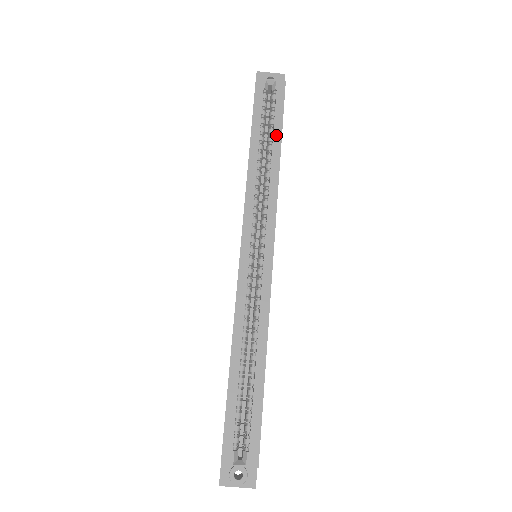
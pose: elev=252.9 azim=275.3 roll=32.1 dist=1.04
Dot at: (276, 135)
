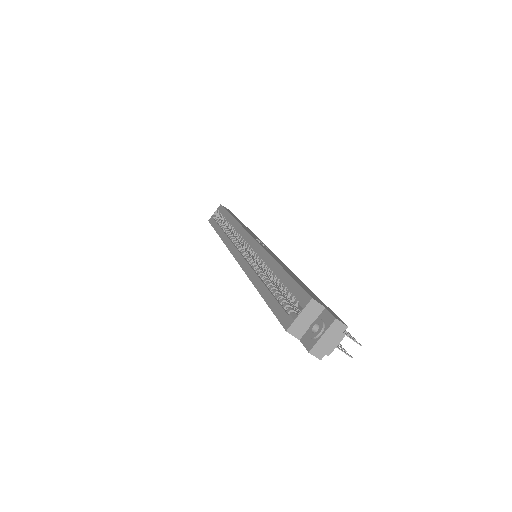
Dot at: (226, 216)
